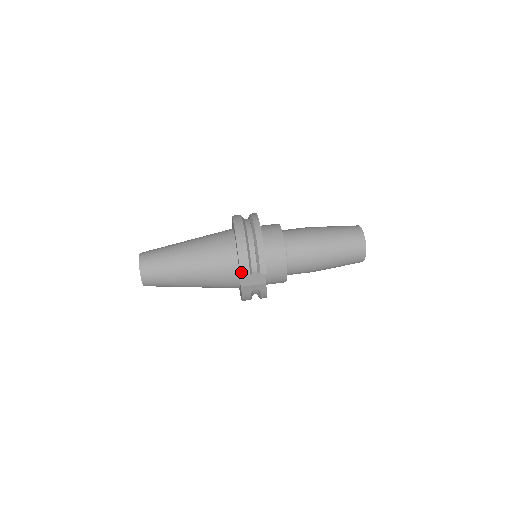
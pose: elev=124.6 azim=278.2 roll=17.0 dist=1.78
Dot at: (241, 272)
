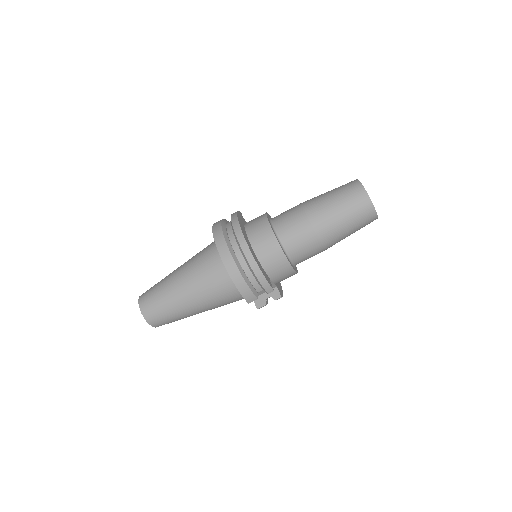
Dot at: (247, 300)
